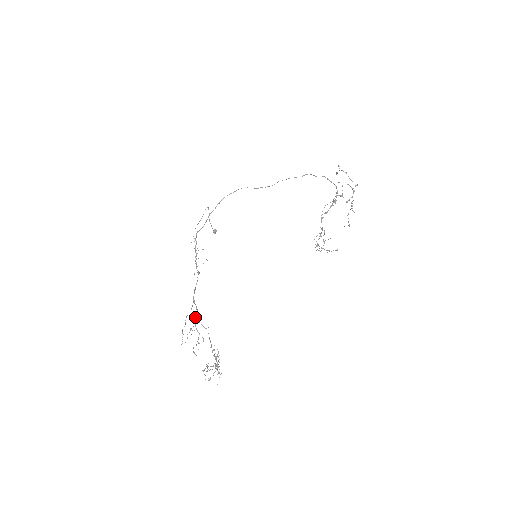
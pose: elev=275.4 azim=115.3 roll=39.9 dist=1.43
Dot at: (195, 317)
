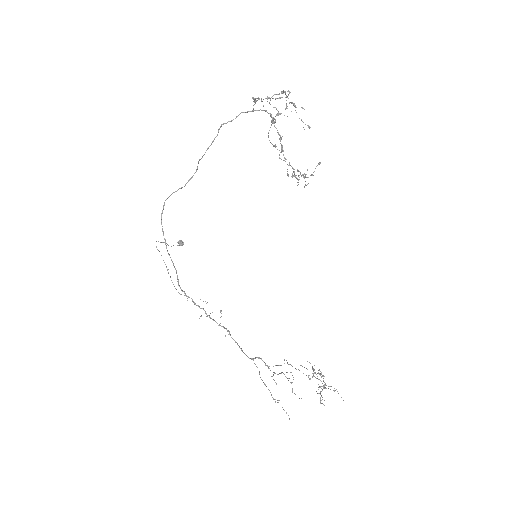
Dot at: occluded
